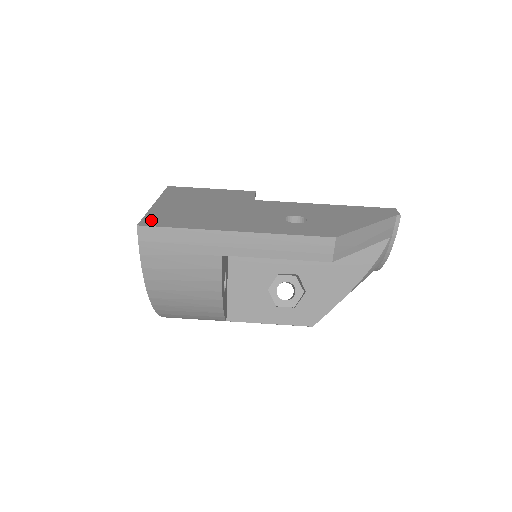
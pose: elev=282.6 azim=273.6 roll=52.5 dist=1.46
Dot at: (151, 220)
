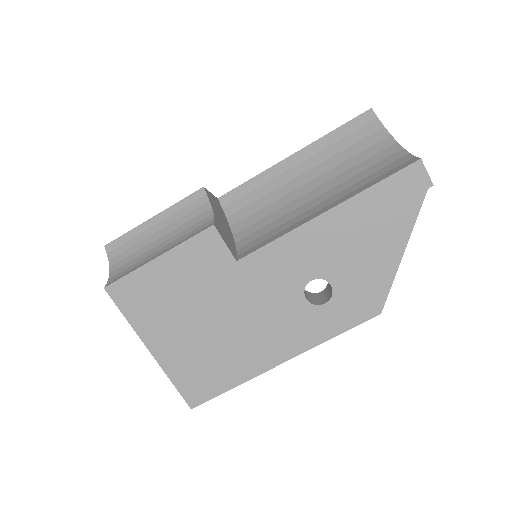
Dot at: (191, 392)
